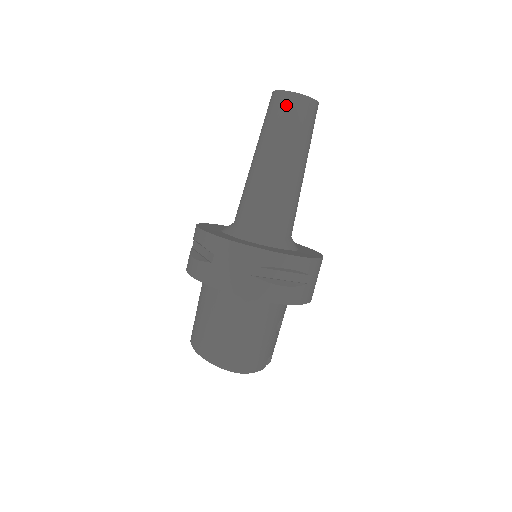
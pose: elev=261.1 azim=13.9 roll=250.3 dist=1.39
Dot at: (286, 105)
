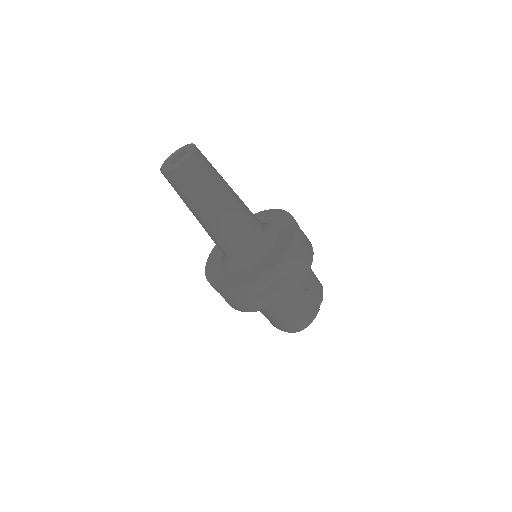
Dot at: (175, 182)
